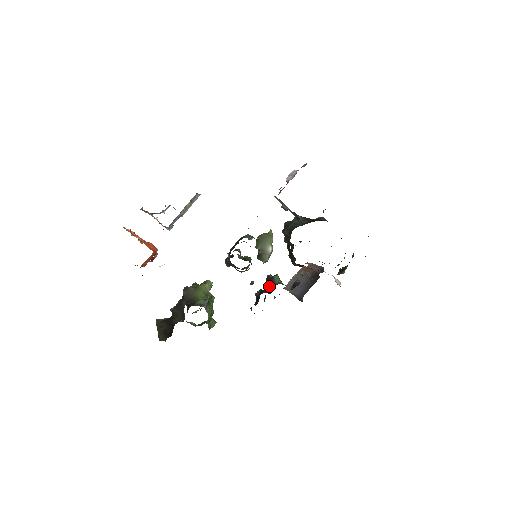
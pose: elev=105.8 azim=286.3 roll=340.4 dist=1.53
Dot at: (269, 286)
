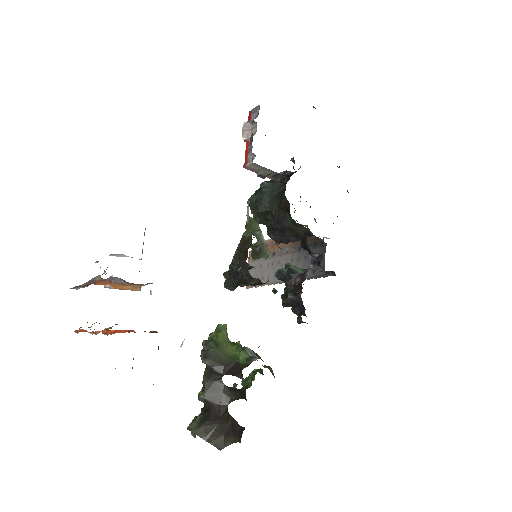
Dot at: (287, 283)
